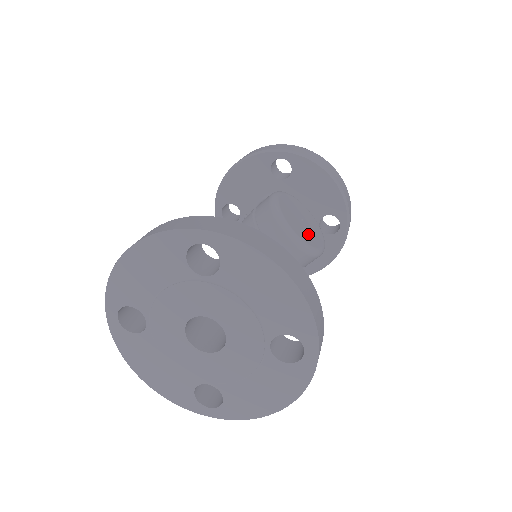
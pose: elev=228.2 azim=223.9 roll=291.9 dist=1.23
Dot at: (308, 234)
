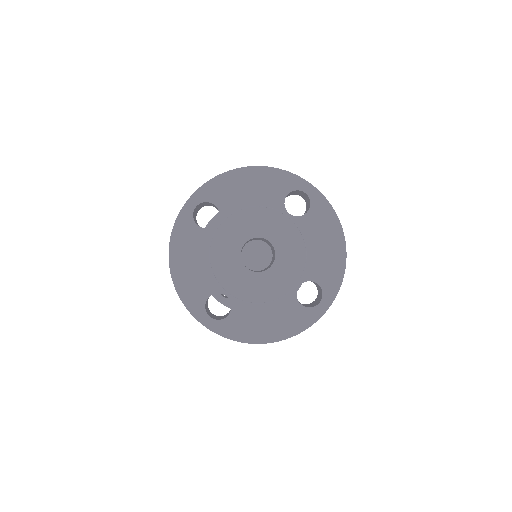
Dot at: occluded
